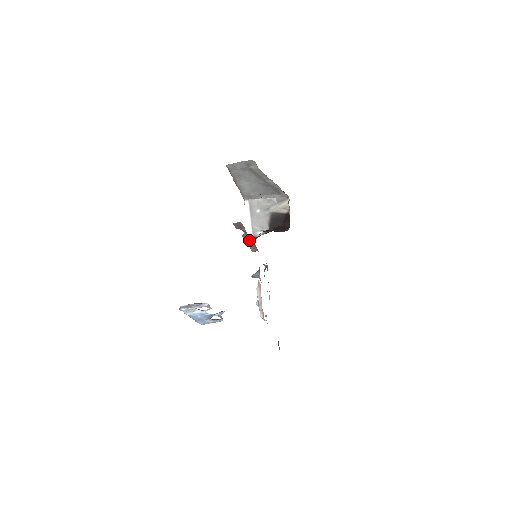
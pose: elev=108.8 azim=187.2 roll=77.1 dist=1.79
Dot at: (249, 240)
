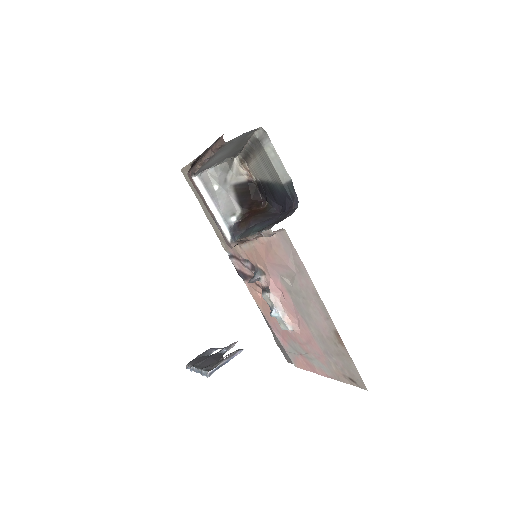
Dot at: occluded
